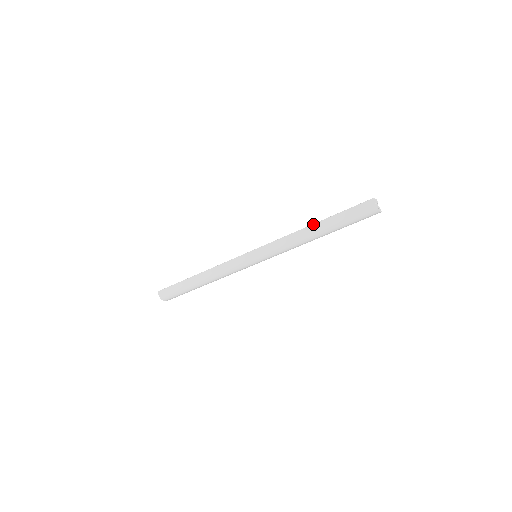
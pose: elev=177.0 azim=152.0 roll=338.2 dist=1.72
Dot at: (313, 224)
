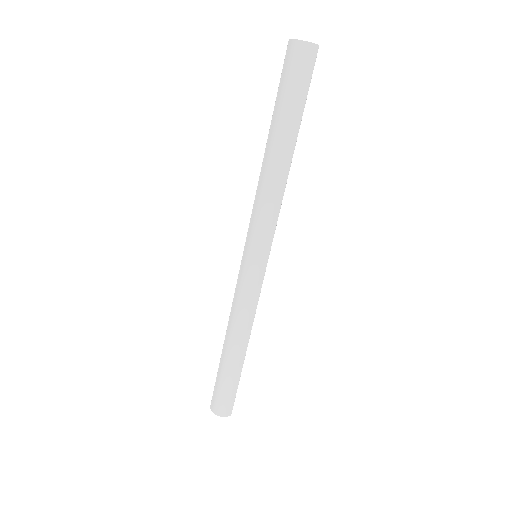
Dot at: occluded
